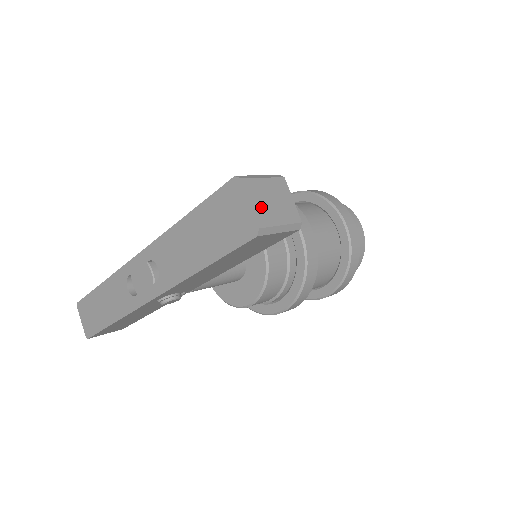
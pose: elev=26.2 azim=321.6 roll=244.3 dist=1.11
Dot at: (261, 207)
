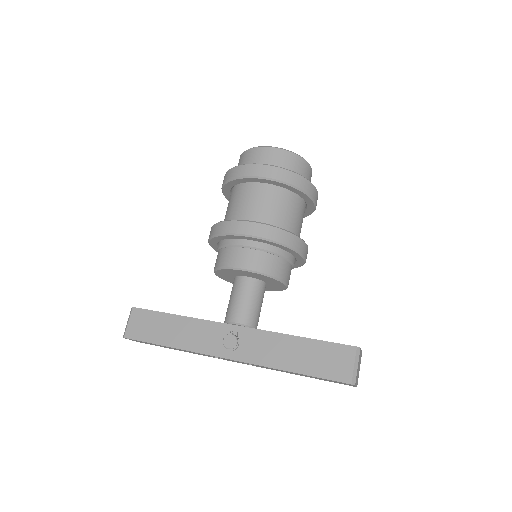
Dot at: (357, 379)
